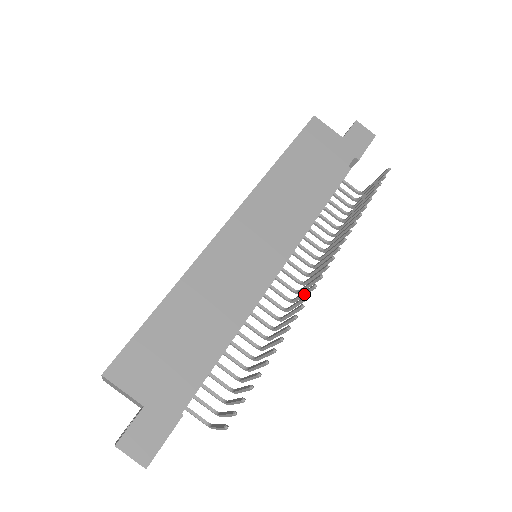
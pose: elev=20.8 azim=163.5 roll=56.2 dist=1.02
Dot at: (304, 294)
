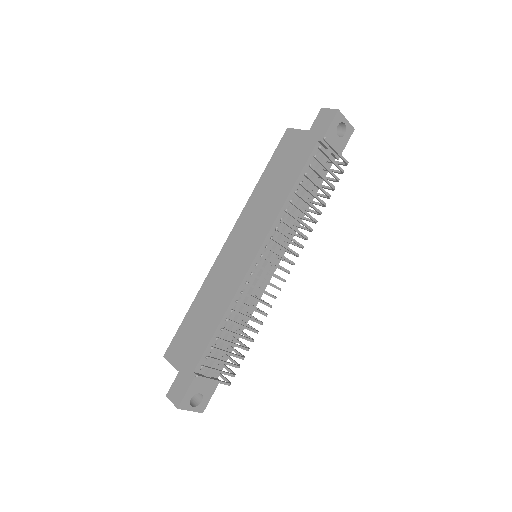
Dot at: occluded
